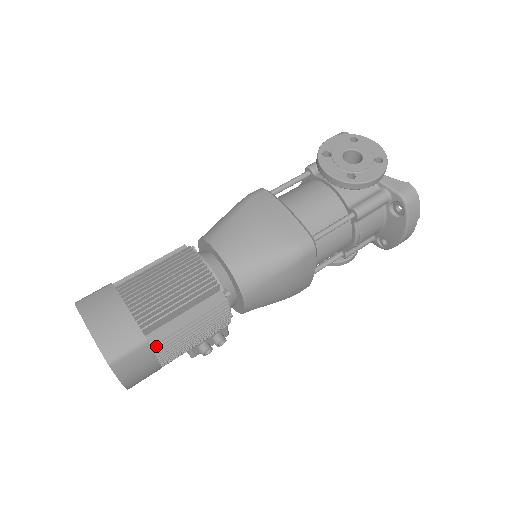
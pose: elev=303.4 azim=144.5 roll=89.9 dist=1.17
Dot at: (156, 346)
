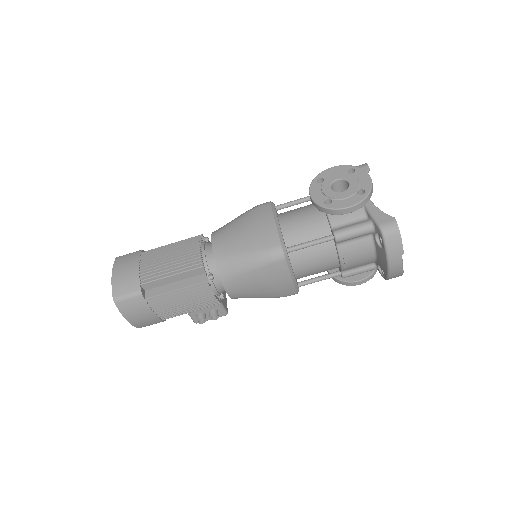
Dot at: (149, 299)
